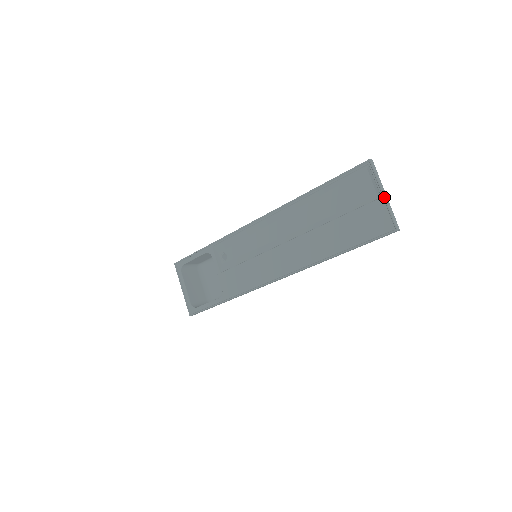
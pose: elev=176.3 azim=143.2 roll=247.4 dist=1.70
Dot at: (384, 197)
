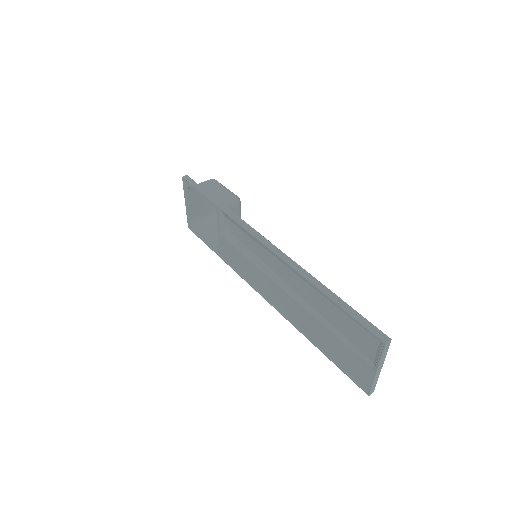
Dot at: (375, 373)
